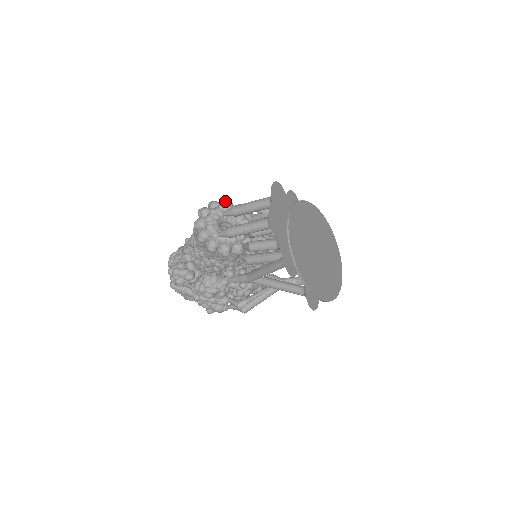
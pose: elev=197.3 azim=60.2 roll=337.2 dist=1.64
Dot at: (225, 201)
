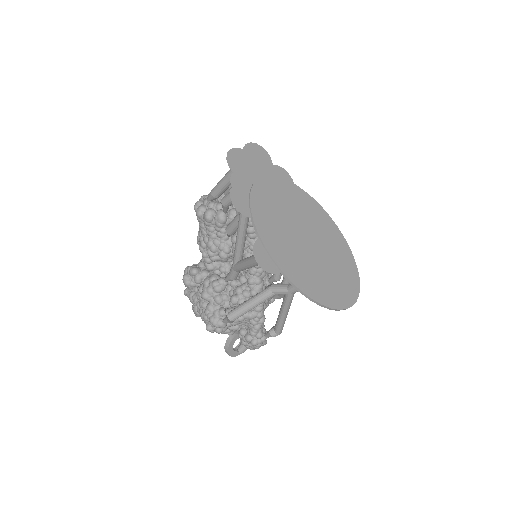
Dot at: occluded
